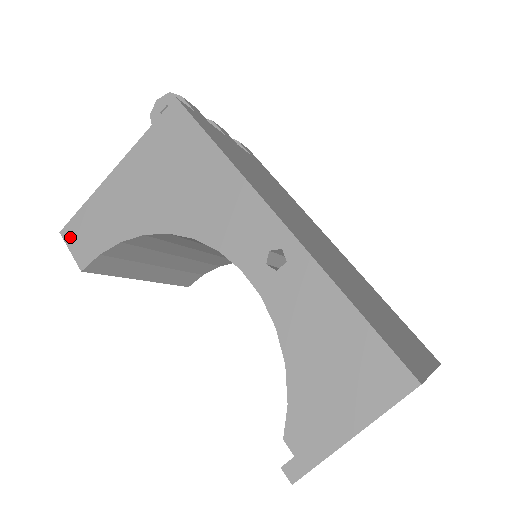
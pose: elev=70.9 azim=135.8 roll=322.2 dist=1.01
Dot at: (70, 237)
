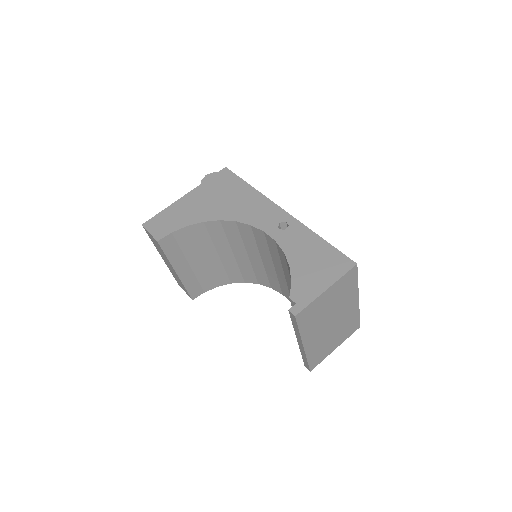
Dot at: (150, 226)
